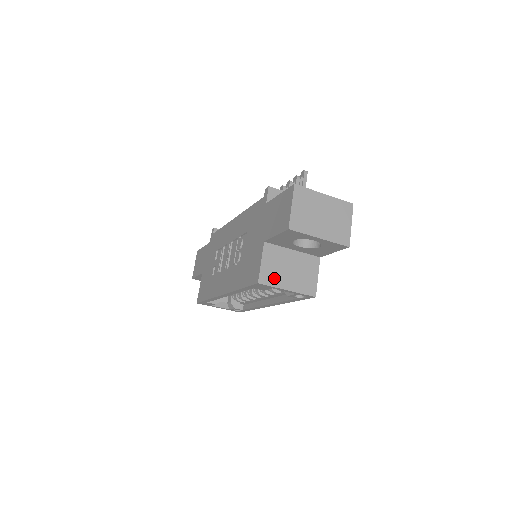
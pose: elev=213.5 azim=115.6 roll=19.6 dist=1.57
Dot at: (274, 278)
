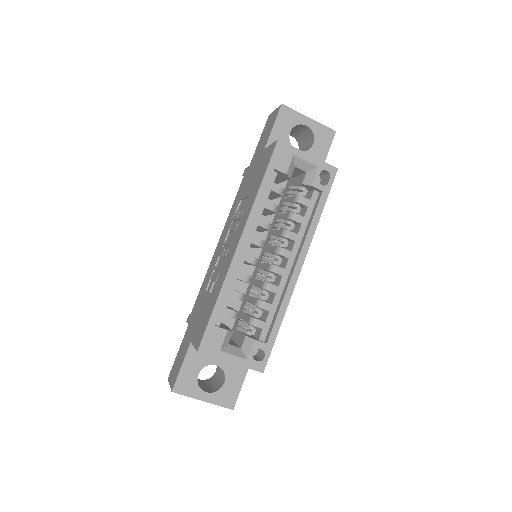
Dot at: occluded
